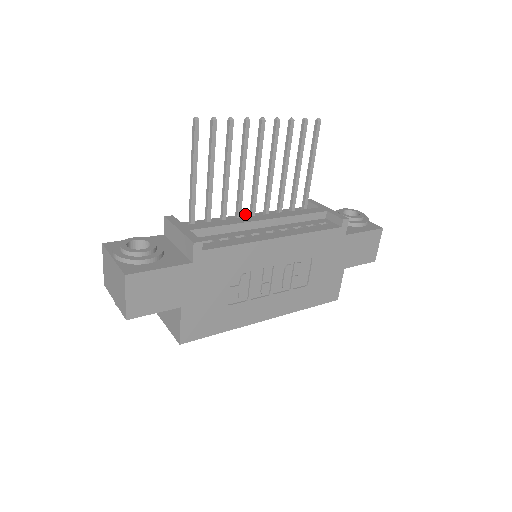
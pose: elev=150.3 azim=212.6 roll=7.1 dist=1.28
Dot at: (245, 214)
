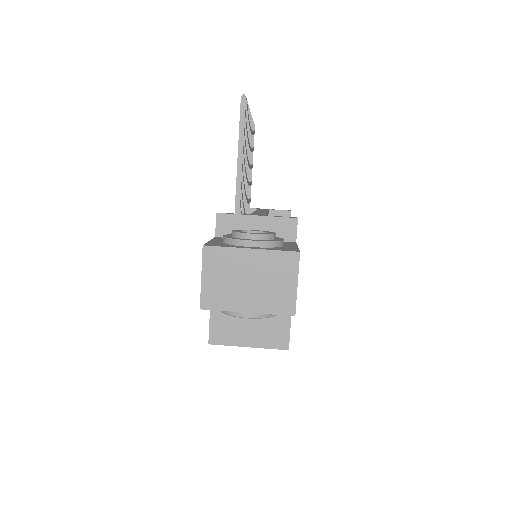
Dot at: occluded
